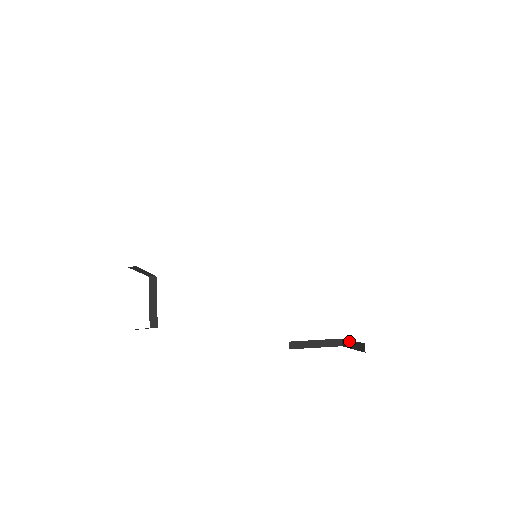
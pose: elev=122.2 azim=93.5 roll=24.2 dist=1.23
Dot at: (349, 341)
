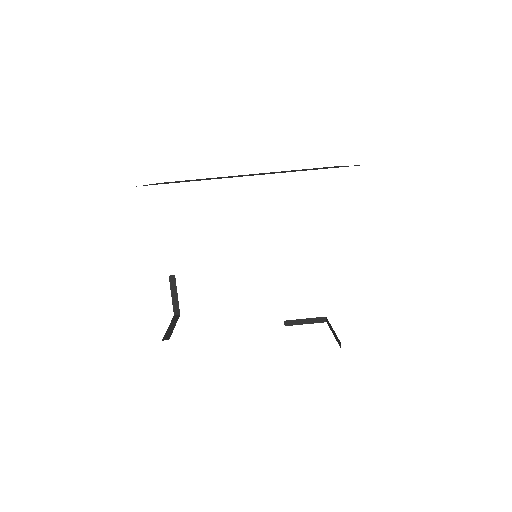
Dot at: (331, 326)
